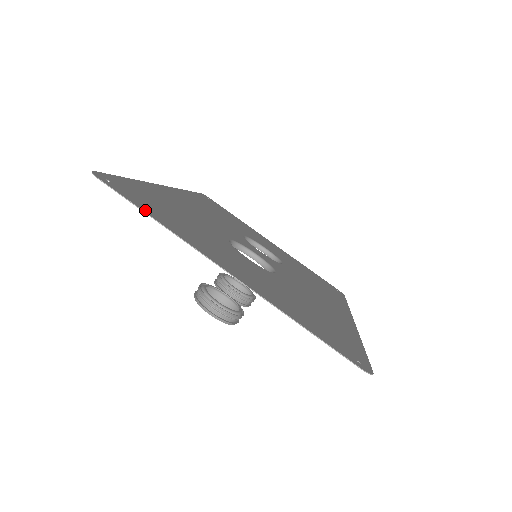
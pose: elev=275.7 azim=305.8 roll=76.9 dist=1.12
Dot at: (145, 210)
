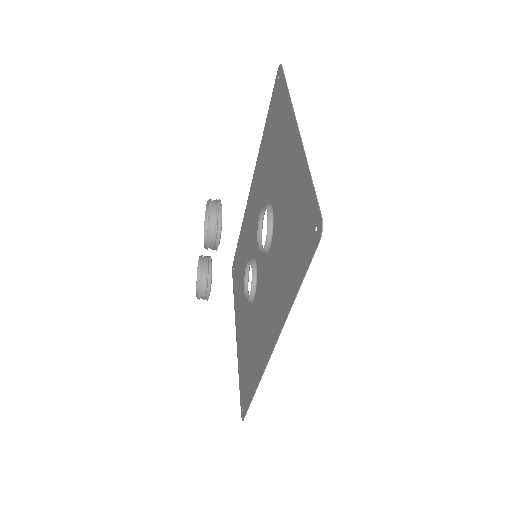
Dot at: (286, 88)
